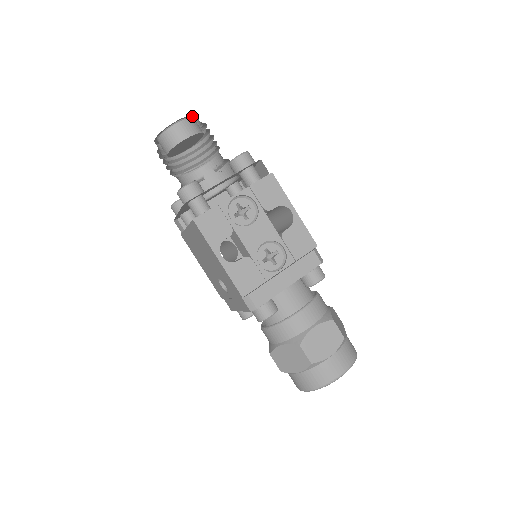
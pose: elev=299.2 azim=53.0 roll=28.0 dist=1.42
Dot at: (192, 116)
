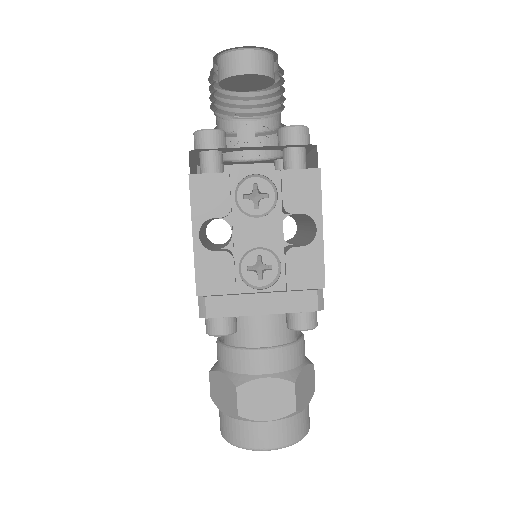
Dot at: (270, 51)
